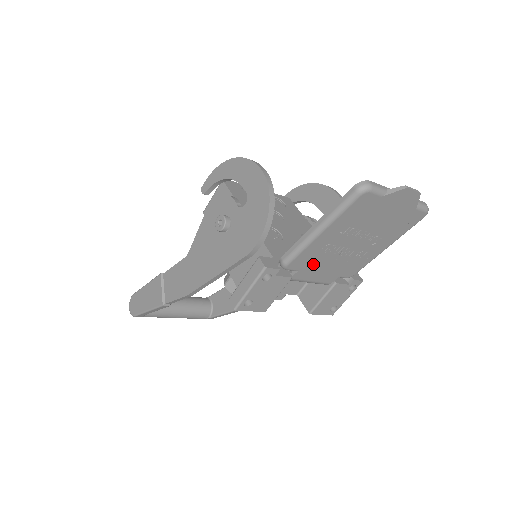
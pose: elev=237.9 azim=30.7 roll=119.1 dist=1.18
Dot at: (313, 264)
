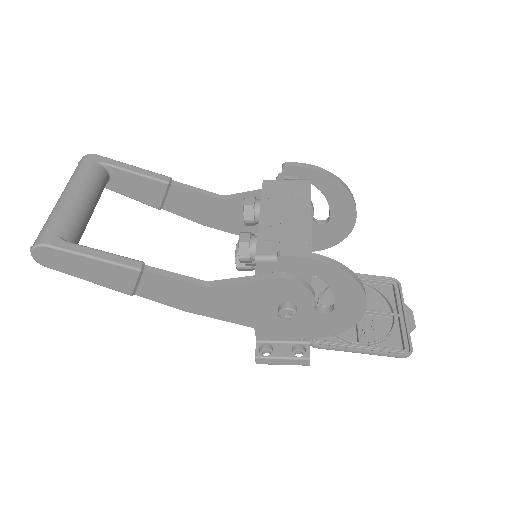
Dot at: occluded
